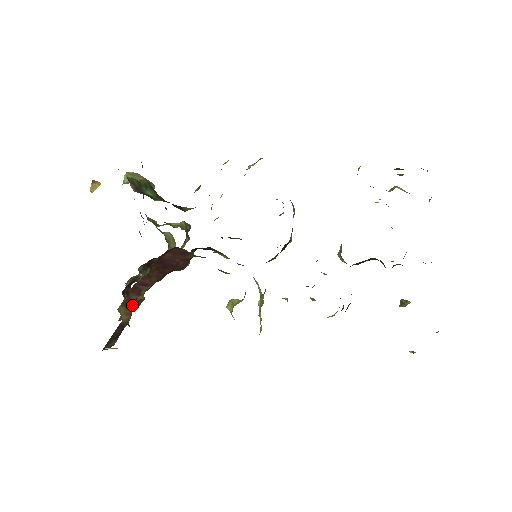
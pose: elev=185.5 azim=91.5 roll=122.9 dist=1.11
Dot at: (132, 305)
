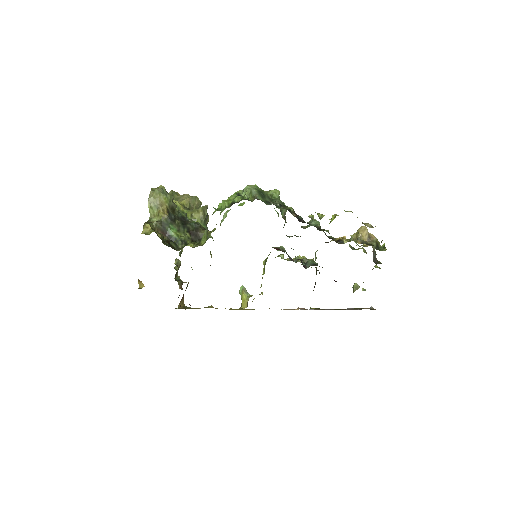
Dot at: (183, 295)
